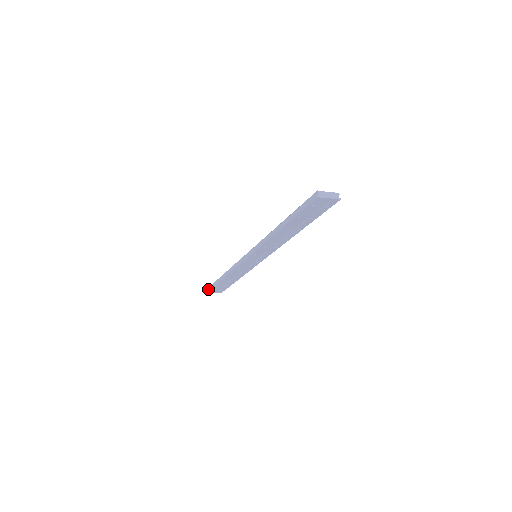
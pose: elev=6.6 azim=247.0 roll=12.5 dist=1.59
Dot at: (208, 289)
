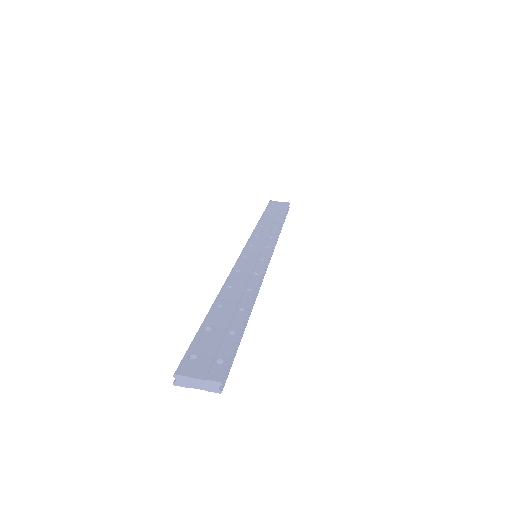
Dot at: occluded
